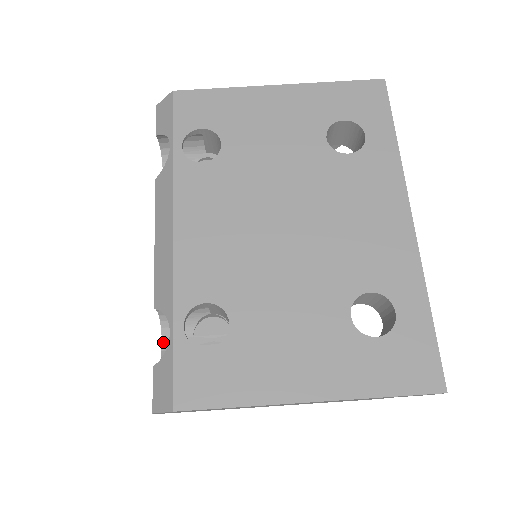
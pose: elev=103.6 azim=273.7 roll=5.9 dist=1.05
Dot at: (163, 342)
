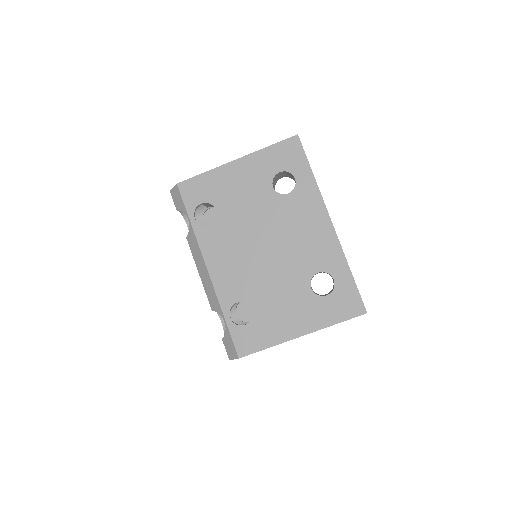
Dot at: (222, 322)
